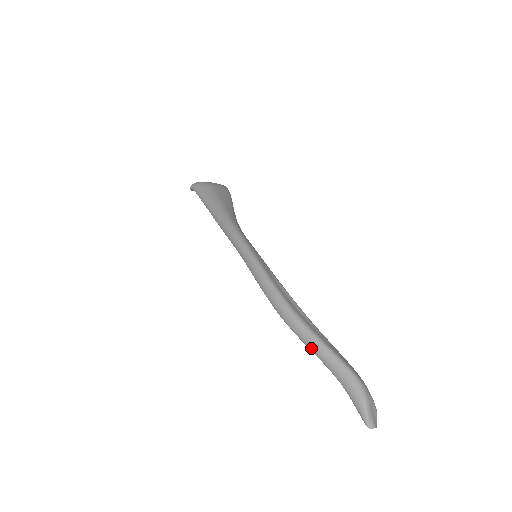
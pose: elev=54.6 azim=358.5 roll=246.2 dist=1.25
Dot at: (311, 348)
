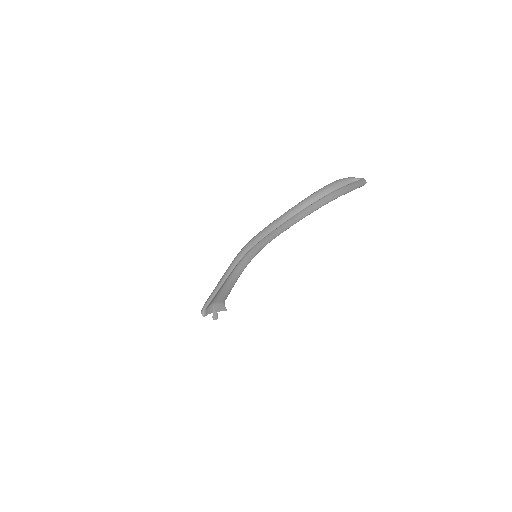
Dot at: (306, 205)
